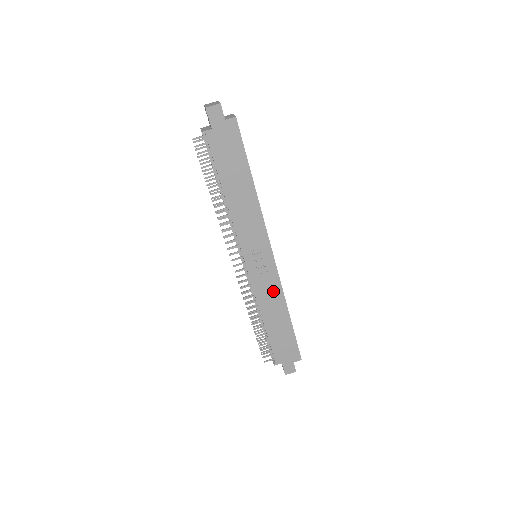
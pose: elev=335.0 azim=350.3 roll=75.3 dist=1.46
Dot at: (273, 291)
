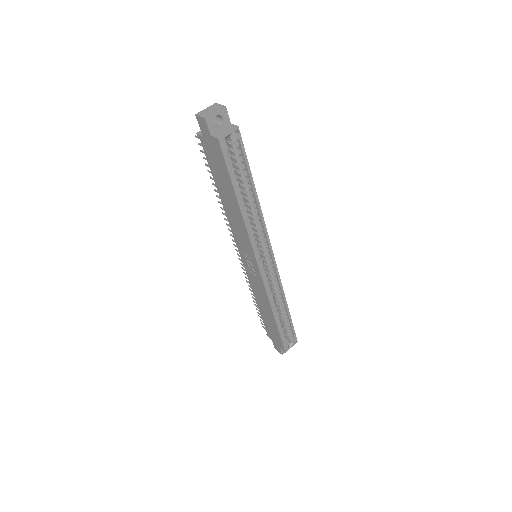
Dot at: (262, 292)
